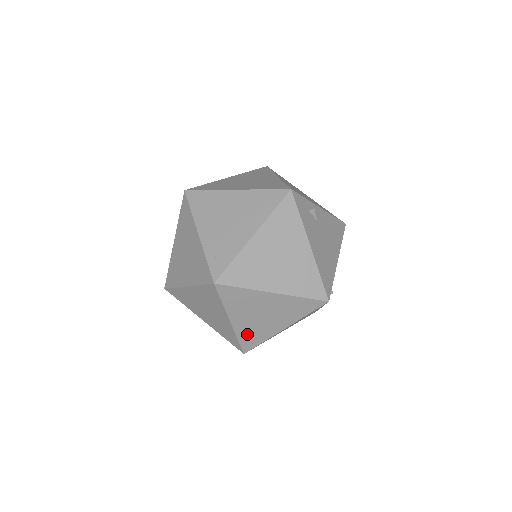
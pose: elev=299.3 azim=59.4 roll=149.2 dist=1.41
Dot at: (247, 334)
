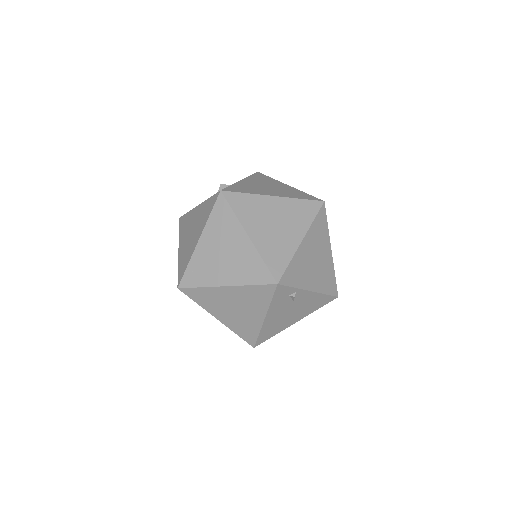
Dot at: occluded
